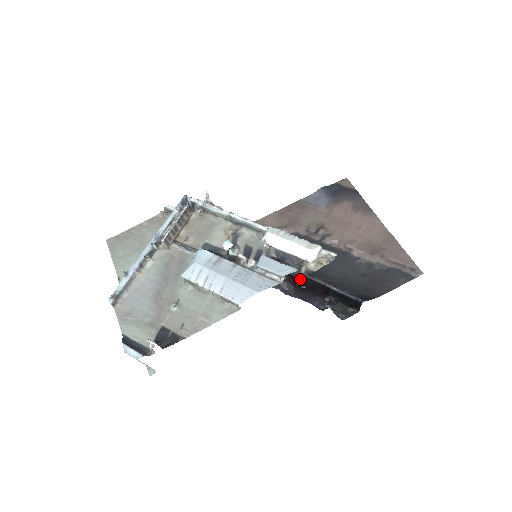
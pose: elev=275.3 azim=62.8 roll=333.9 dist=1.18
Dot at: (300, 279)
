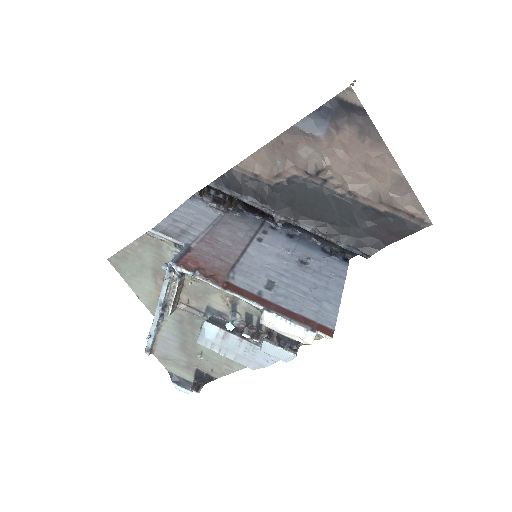
Dot at: occluded
